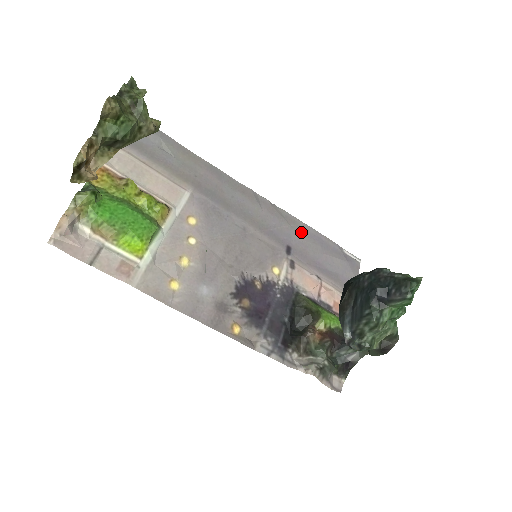
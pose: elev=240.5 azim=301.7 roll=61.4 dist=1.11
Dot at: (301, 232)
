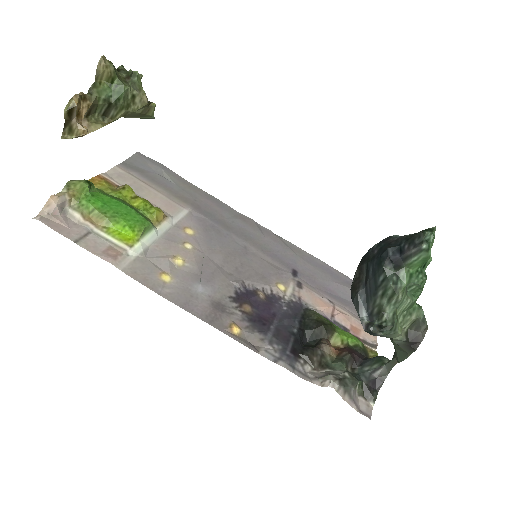
Dot at: (307, 261)
